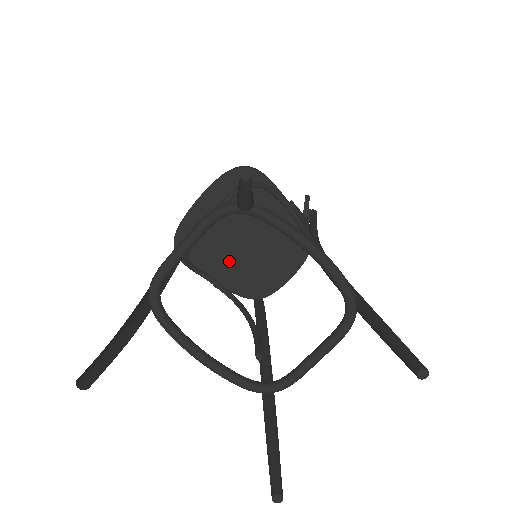
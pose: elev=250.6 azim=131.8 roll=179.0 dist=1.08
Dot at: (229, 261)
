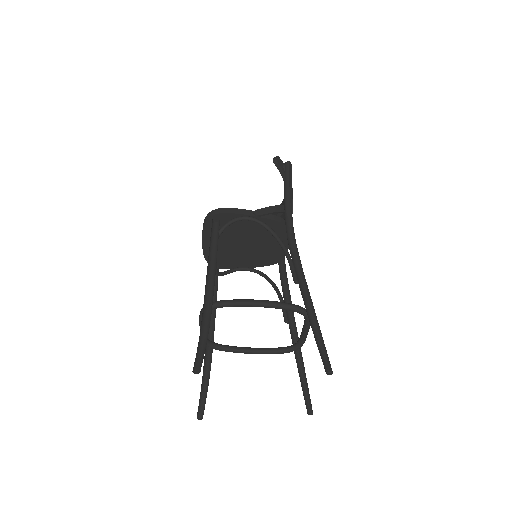
Dot at: (246, 256)
